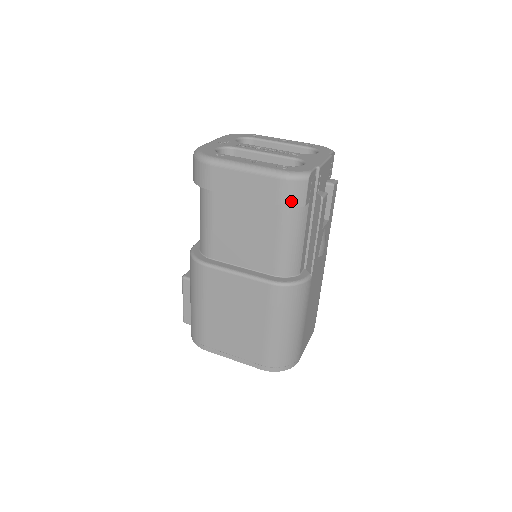
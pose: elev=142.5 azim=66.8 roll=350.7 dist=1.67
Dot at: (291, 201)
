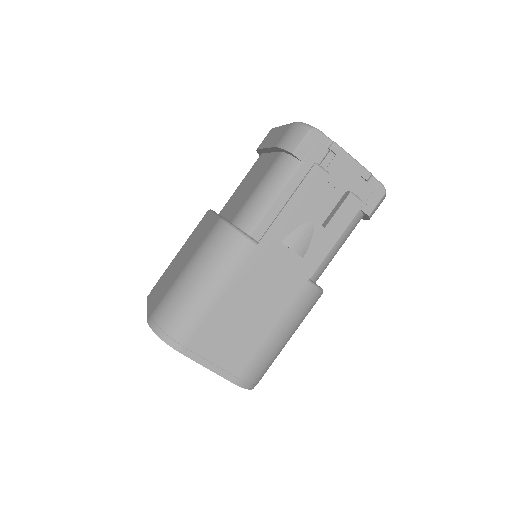
Dot at: (285, 144)
